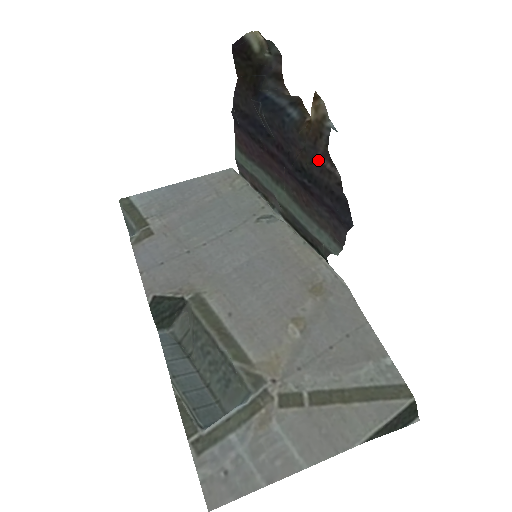
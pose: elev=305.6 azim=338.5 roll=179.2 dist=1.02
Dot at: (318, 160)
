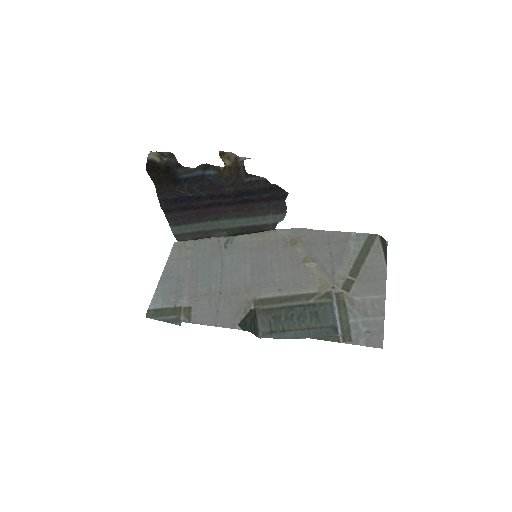
Dot at: (246, 181)
